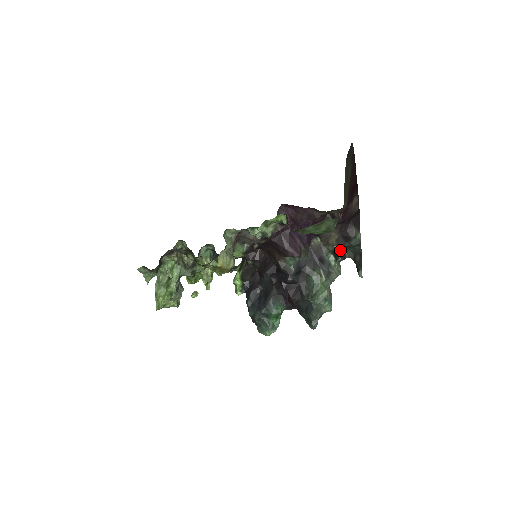
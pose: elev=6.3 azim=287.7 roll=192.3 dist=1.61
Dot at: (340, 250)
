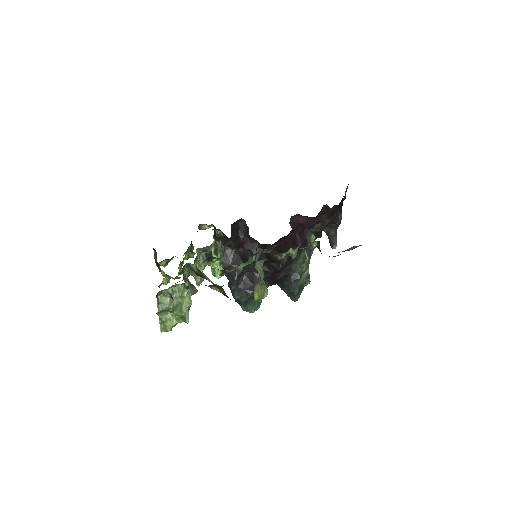
Dot at: occluded
